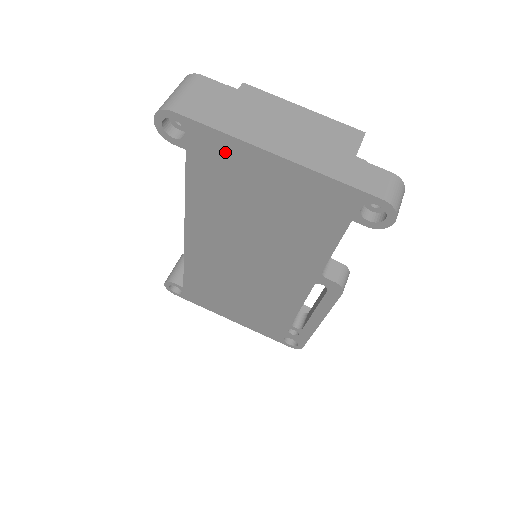
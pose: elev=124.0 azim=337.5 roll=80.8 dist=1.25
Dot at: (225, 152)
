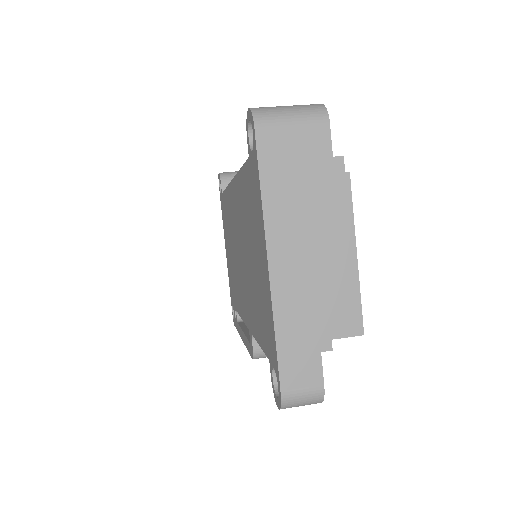
Dot at: (257, 203)
